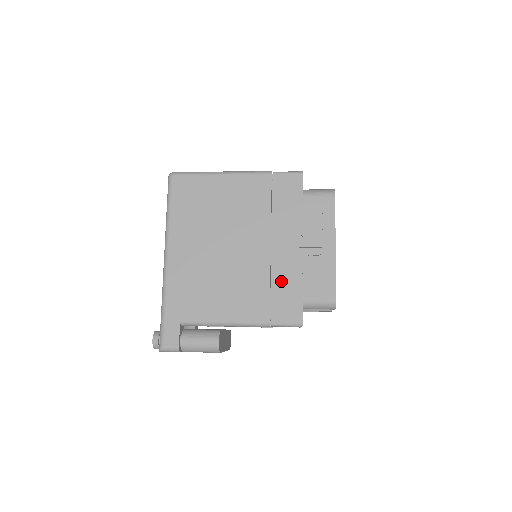
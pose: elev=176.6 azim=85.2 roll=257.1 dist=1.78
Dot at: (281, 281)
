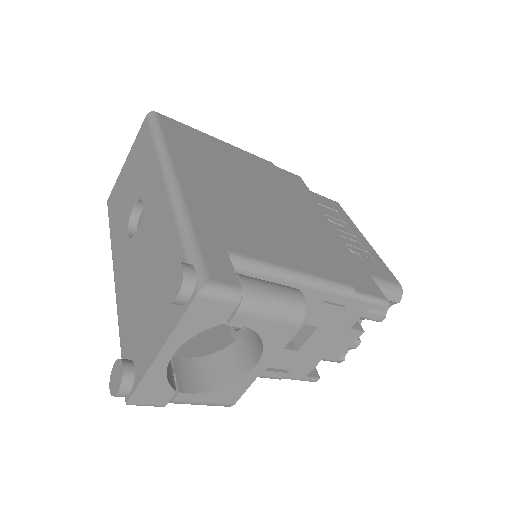
Dot at: (336, 251)
